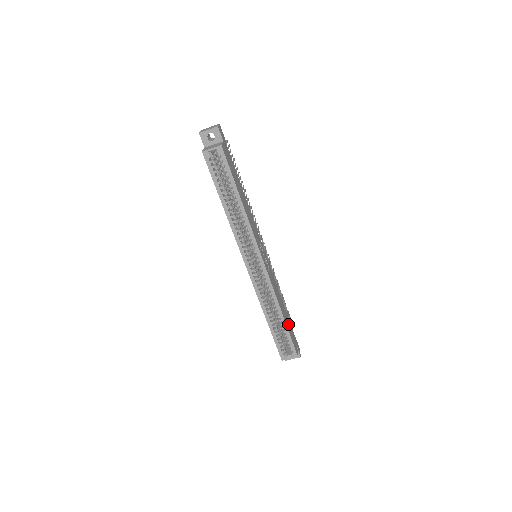
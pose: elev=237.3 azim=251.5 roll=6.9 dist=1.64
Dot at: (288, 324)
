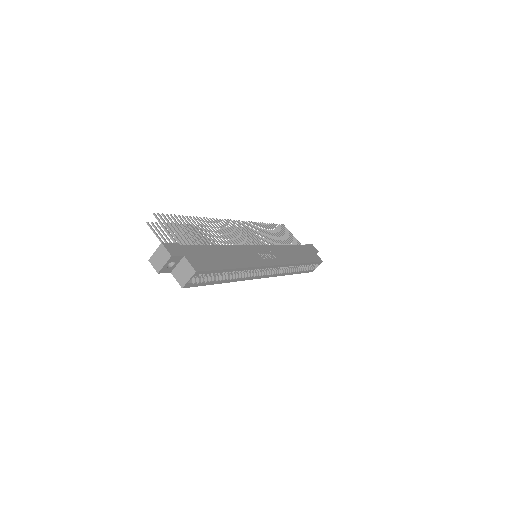
Dot at: (303, 254)
